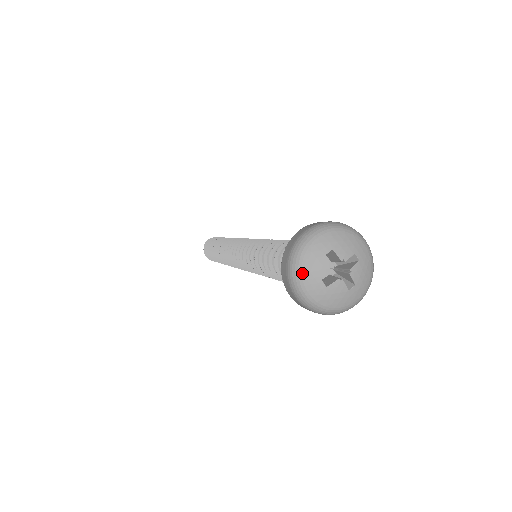
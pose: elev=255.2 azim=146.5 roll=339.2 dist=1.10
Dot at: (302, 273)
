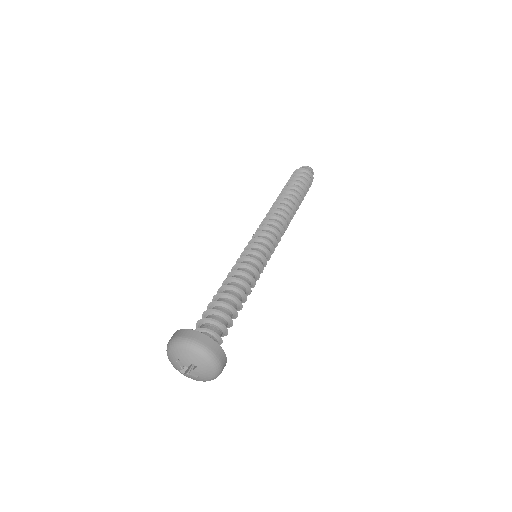
Dot at: (171, 363)
